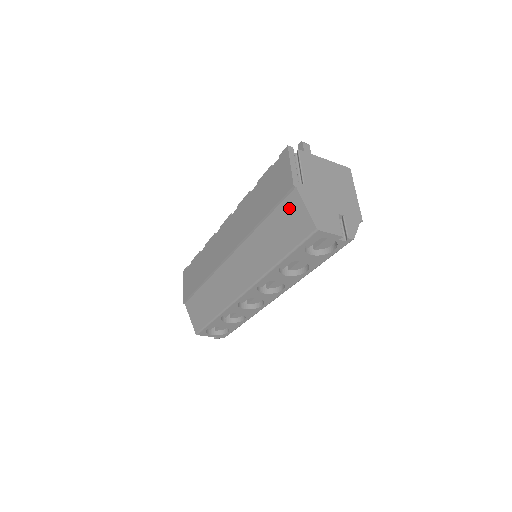
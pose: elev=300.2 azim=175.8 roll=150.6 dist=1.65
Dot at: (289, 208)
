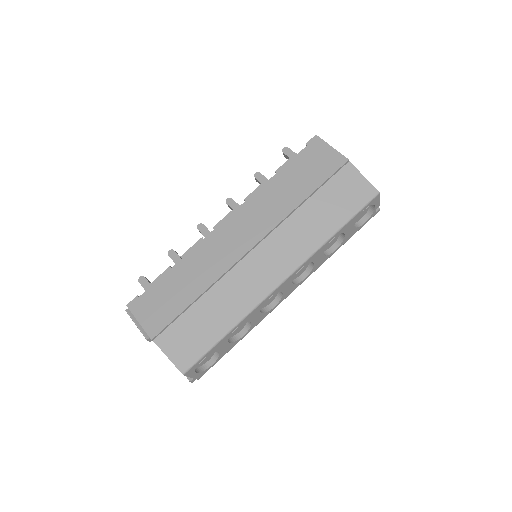
Dot at: (343, 180)
